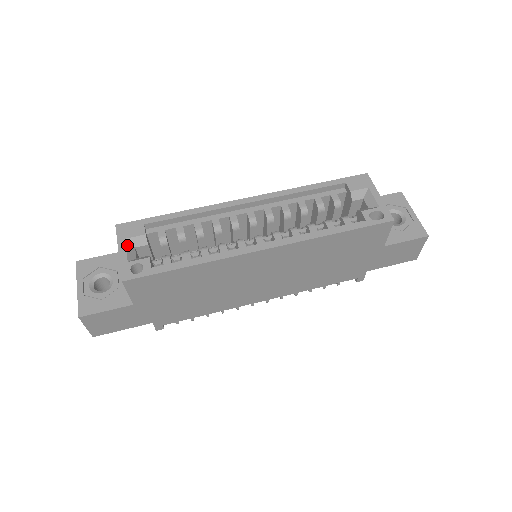
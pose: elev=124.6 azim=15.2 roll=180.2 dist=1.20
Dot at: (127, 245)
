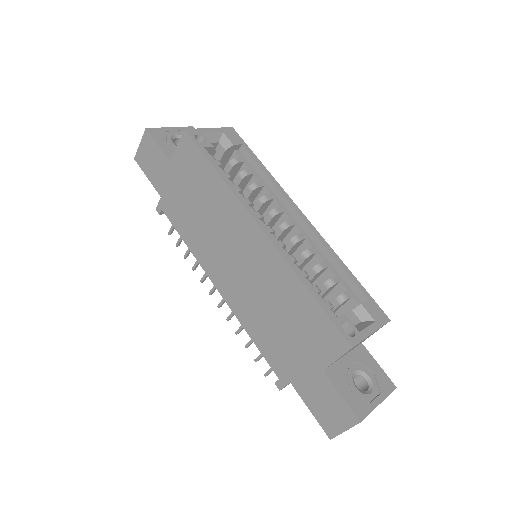
Dot at: (218, 134)
